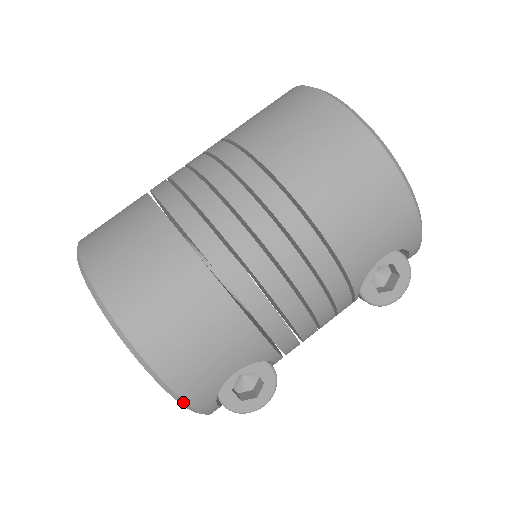
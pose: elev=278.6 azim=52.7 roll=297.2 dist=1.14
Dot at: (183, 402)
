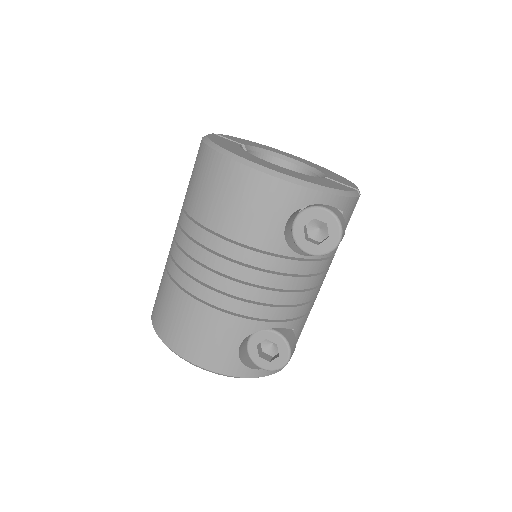
Dot at: (221, 374)
